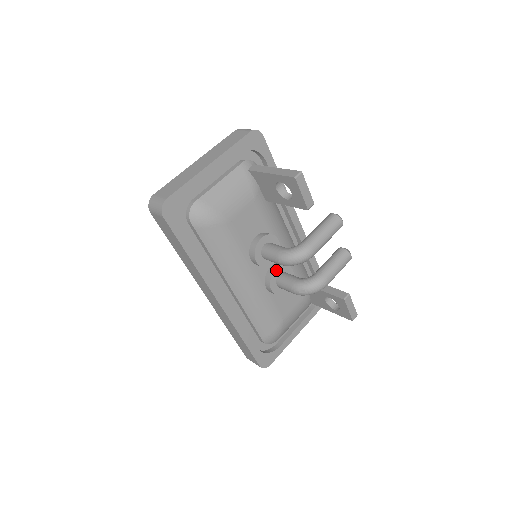
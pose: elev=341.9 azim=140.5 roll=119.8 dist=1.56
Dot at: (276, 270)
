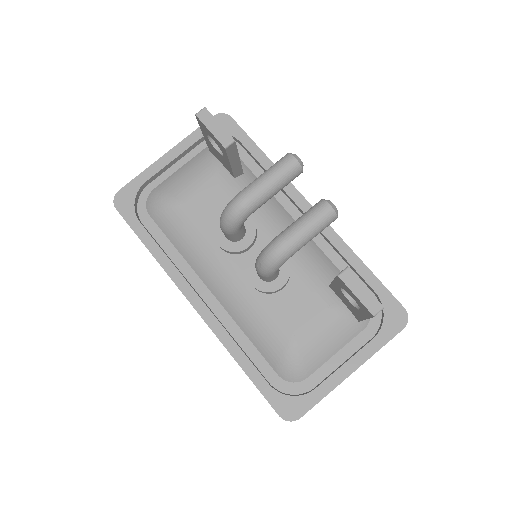
Dot at: (255, 257)
